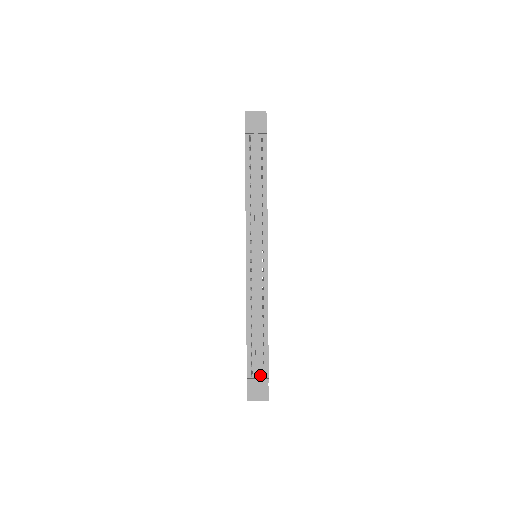
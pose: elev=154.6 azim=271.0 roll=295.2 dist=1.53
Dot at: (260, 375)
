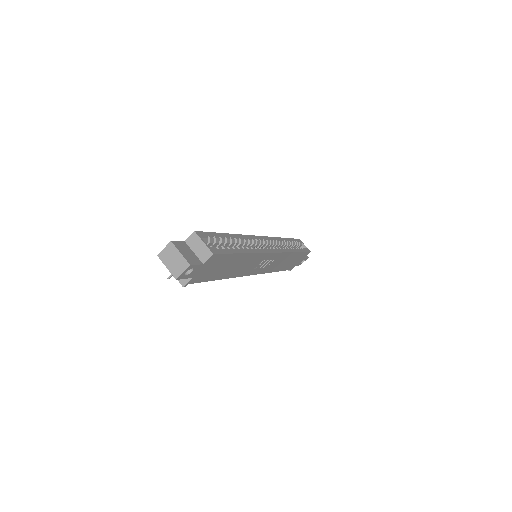
Dot at: occluded
